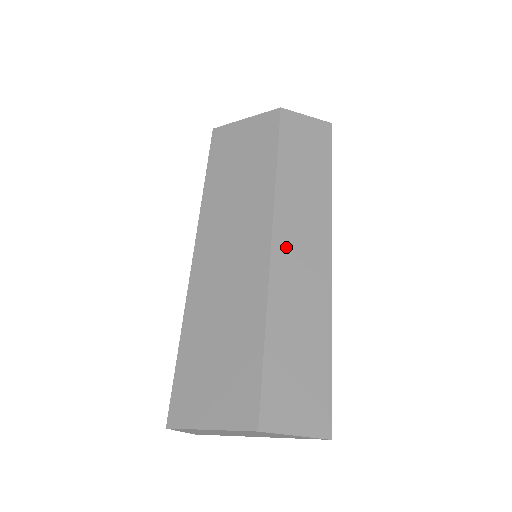
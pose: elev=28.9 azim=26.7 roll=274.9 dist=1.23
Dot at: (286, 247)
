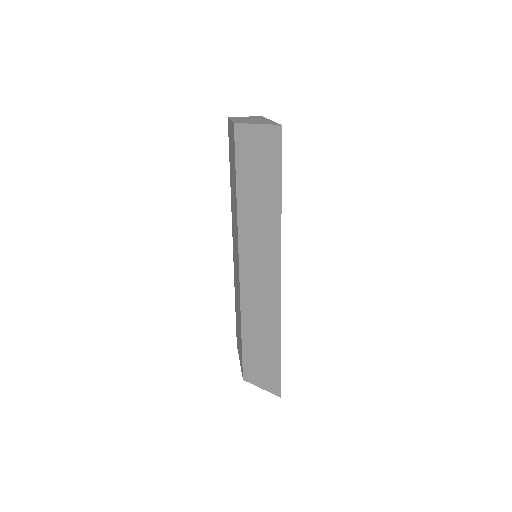
Dot at: (248, 271)
